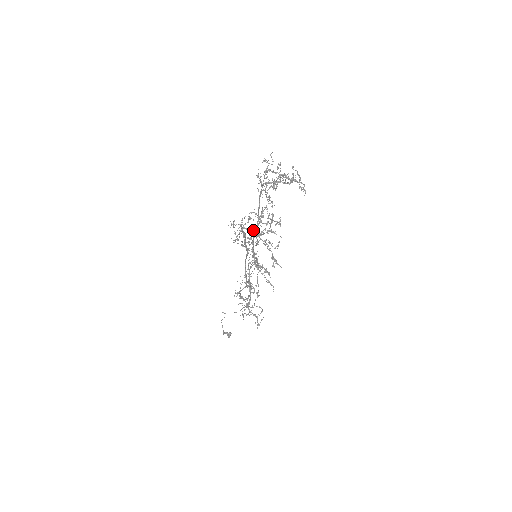
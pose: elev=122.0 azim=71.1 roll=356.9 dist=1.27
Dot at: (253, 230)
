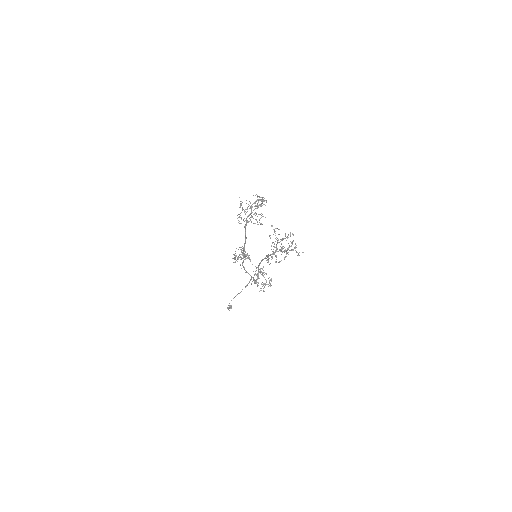
Dot at: occluded
